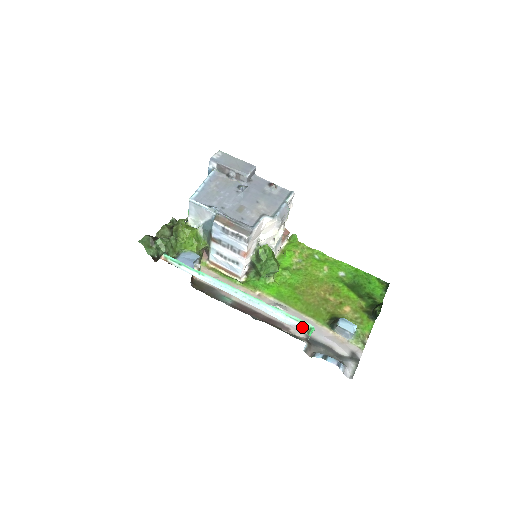
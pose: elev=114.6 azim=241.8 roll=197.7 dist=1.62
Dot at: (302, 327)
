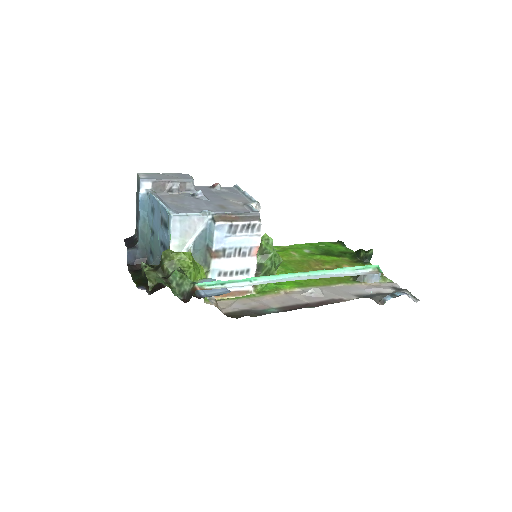
Dot at: (371, 271)
